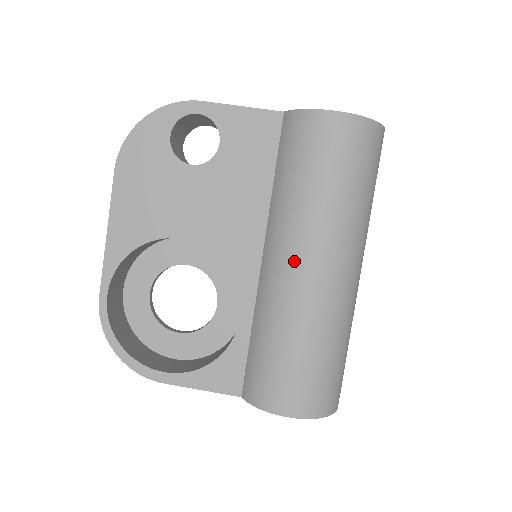
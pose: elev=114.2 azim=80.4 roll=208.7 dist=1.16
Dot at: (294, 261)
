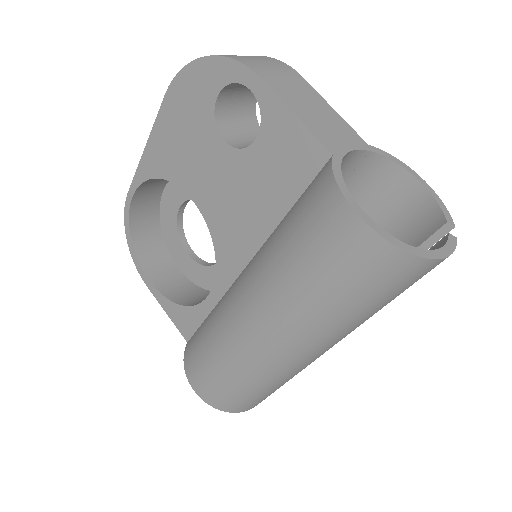
Dot at: (247, 307)
